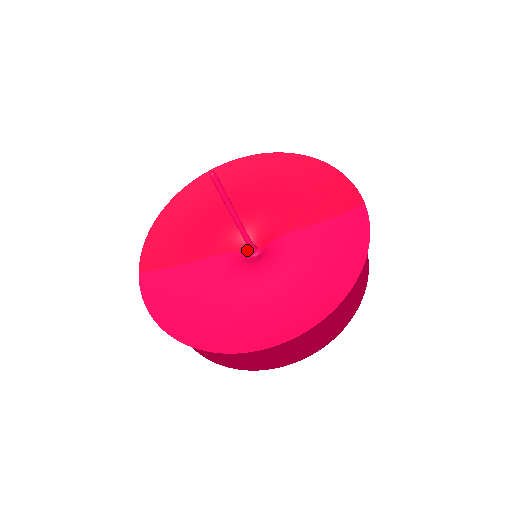
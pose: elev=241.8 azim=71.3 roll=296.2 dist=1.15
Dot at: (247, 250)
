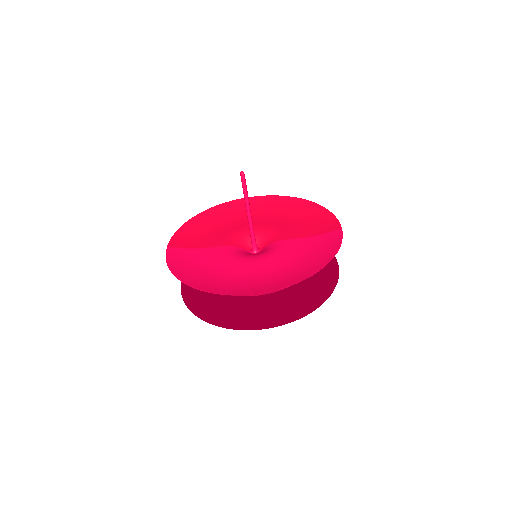
Dot at: (251, 249)
